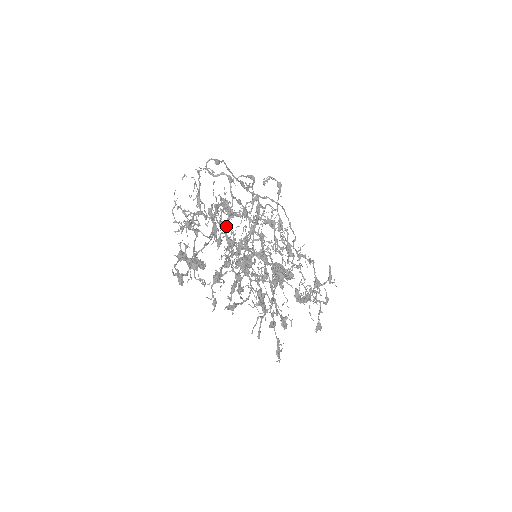
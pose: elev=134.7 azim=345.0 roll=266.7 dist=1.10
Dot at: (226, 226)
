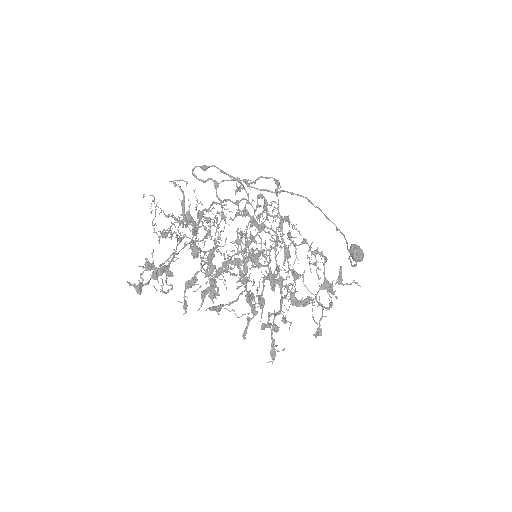
Dot at: (216, 230)
